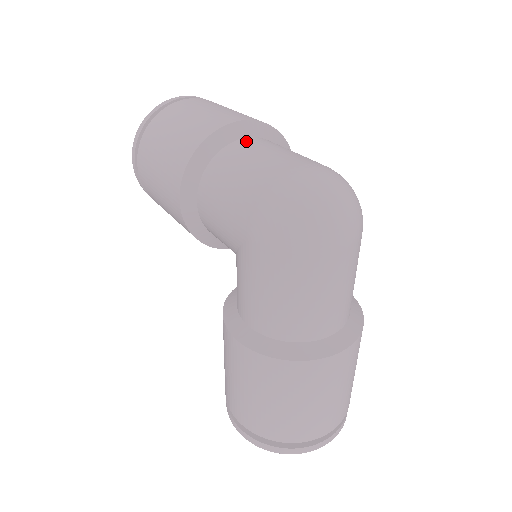
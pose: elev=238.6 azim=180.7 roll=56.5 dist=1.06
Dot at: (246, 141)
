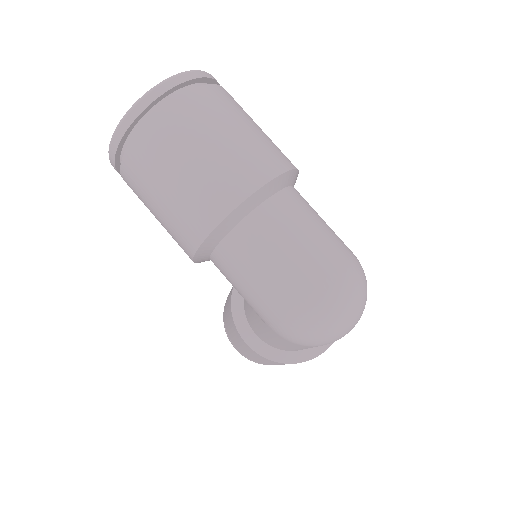
Dot at: (263, 216)
